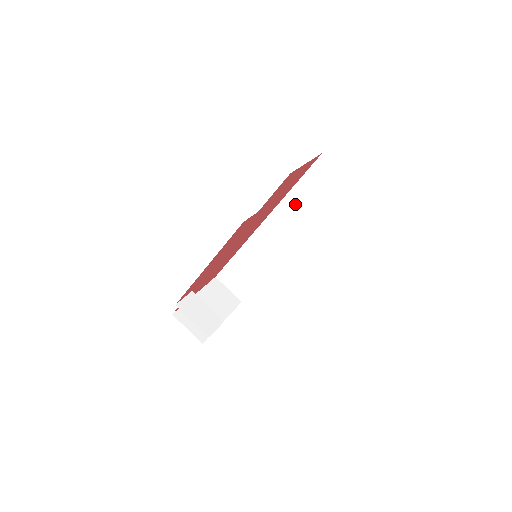
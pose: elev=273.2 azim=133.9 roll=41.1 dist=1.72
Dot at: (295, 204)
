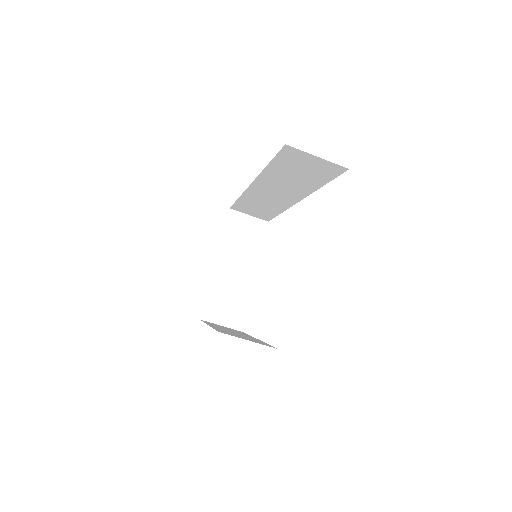
Dot at: (279, 177)
